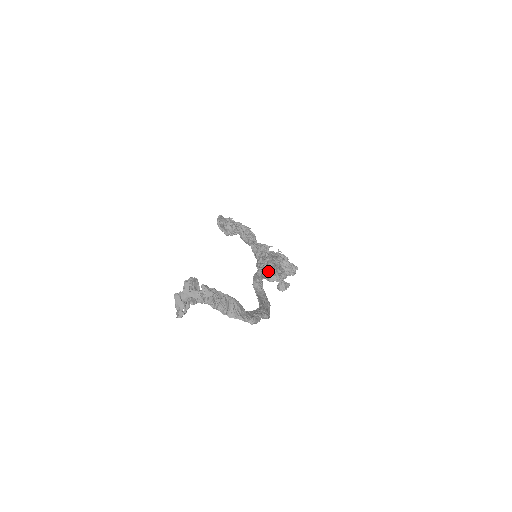
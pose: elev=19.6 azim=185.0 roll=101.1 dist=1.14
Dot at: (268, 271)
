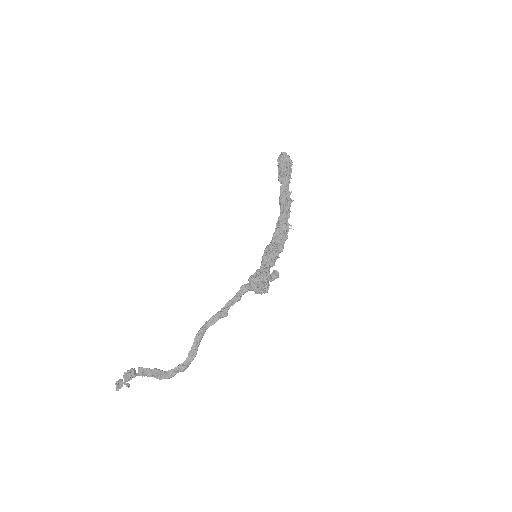
Dot at: (221, 316)
